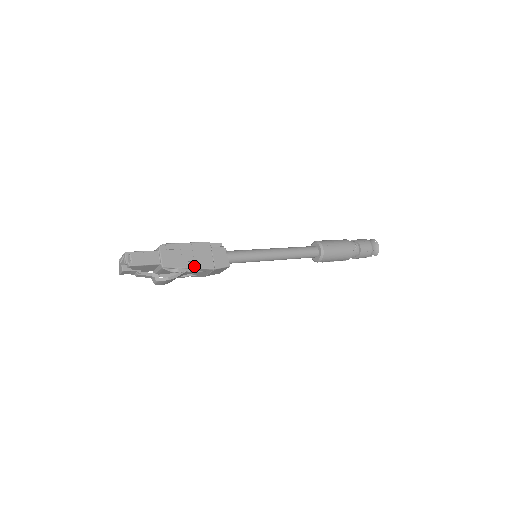
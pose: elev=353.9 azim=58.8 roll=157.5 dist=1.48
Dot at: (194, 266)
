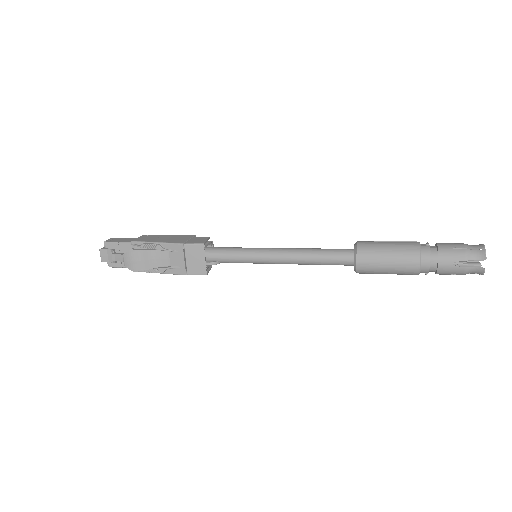
Dot at: (163, 242)
